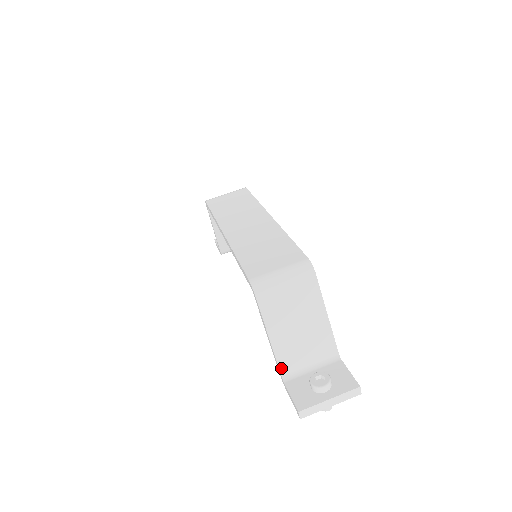
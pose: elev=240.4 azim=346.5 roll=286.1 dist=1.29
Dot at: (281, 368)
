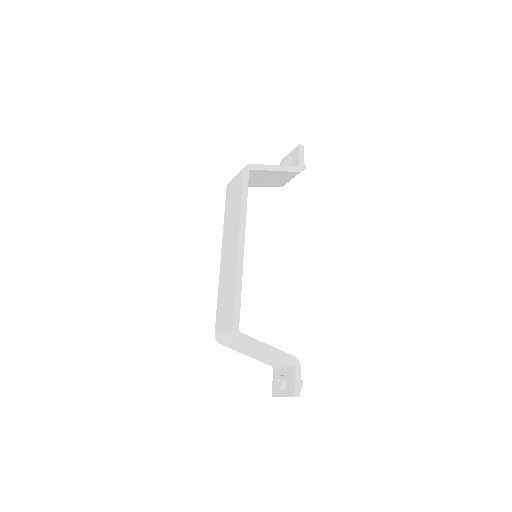
Dot at: (267, 364)
